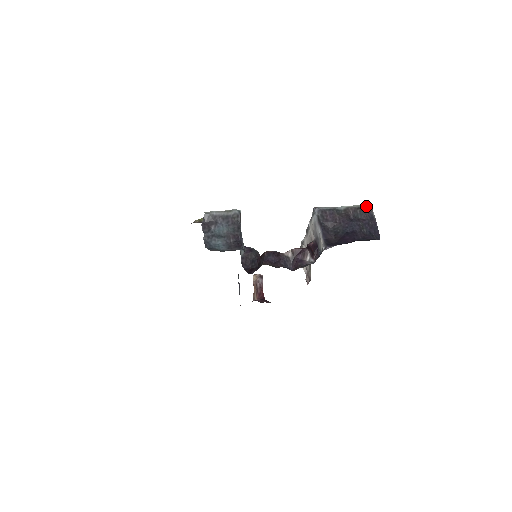
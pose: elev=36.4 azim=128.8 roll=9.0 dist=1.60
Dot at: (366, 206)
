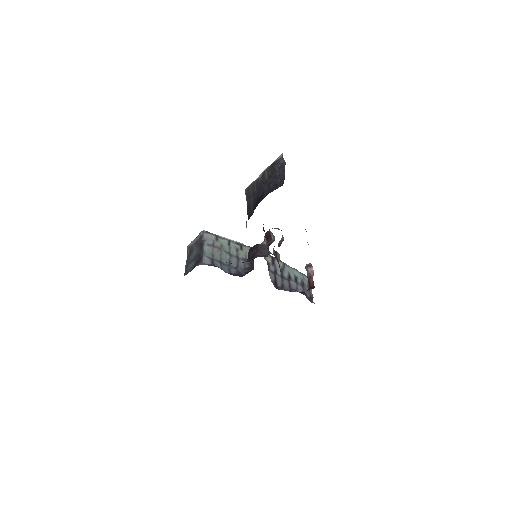
Dot at: (278, 157)
